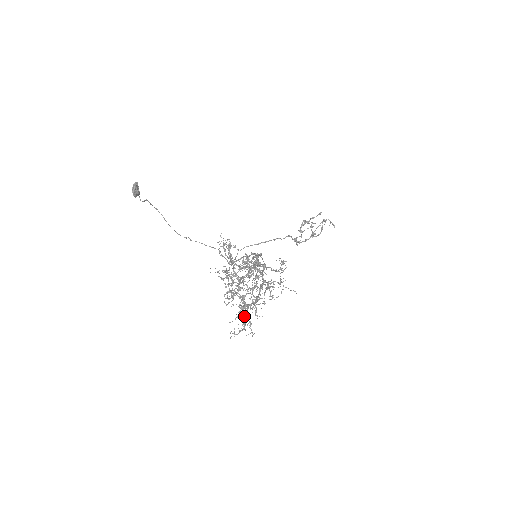
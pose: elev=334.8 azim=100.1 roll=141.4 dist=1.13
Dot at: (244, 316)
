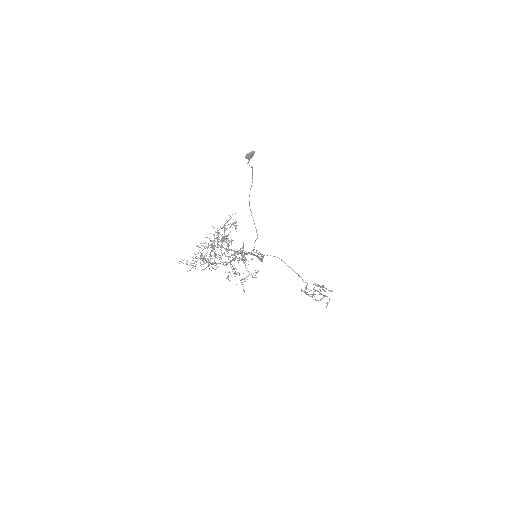
Dot at: occluded
